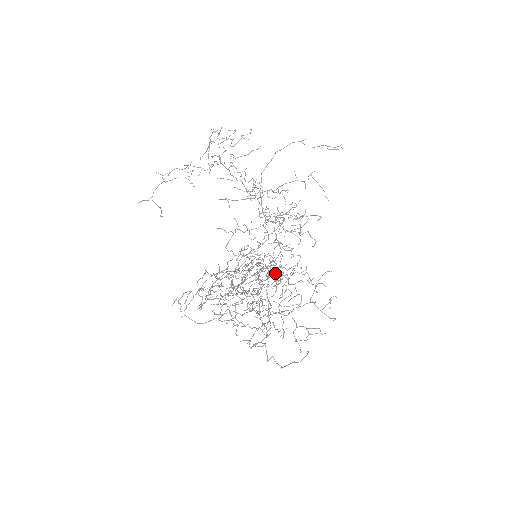
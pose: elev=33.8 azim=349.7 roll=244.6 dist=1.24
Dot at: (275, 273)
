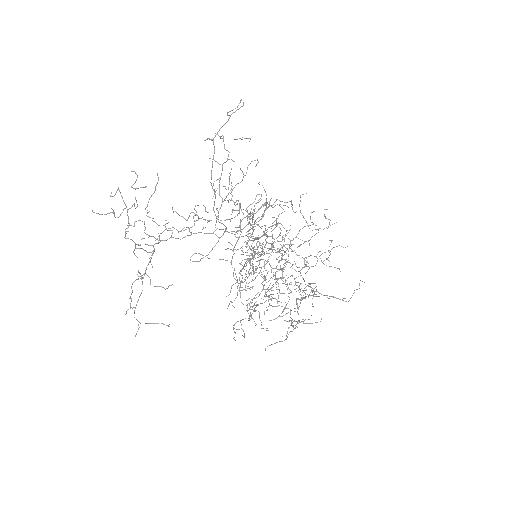
Dot at: occluded
